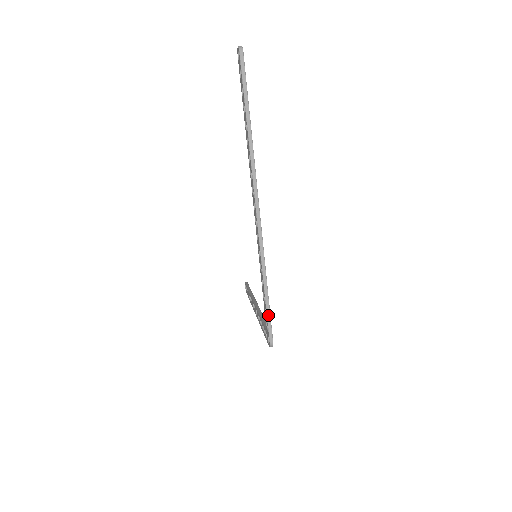
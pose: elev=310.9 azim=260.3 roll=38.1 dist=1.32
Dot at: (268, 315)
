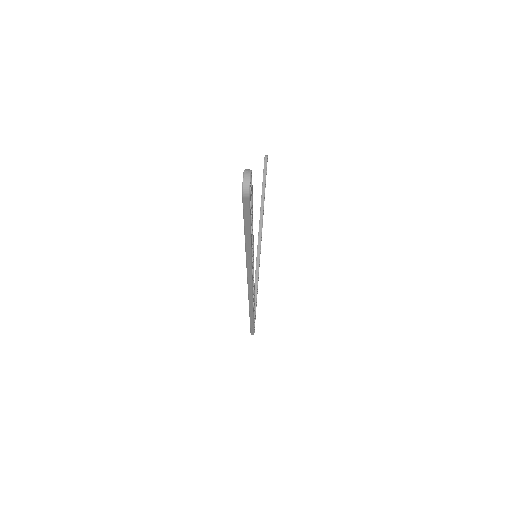
Dot at: (251, 328)
